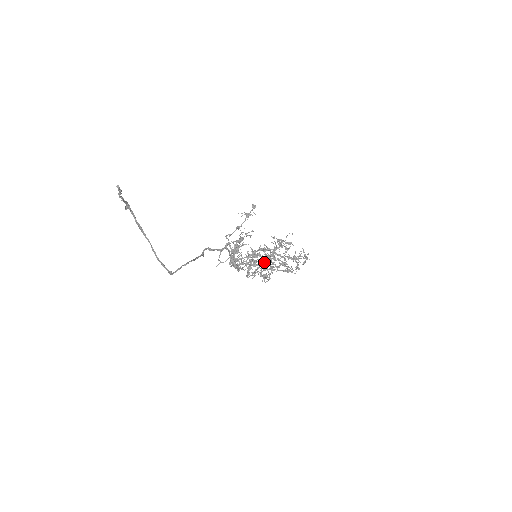
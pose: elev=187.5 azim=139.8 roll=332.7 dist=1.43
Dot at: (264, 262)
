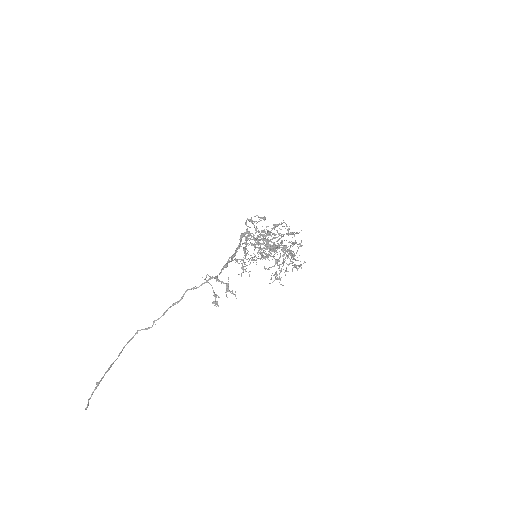
Dot at: (276, 234)
